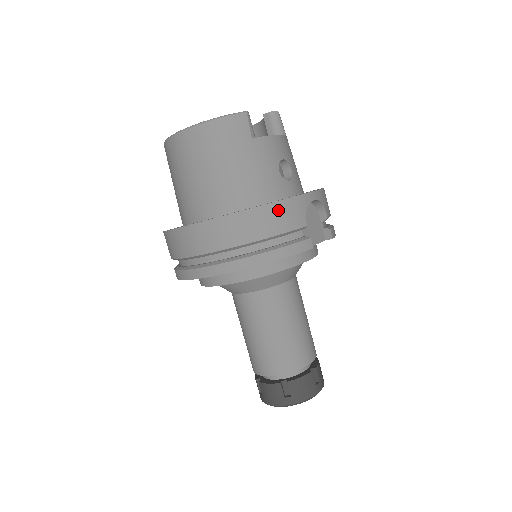
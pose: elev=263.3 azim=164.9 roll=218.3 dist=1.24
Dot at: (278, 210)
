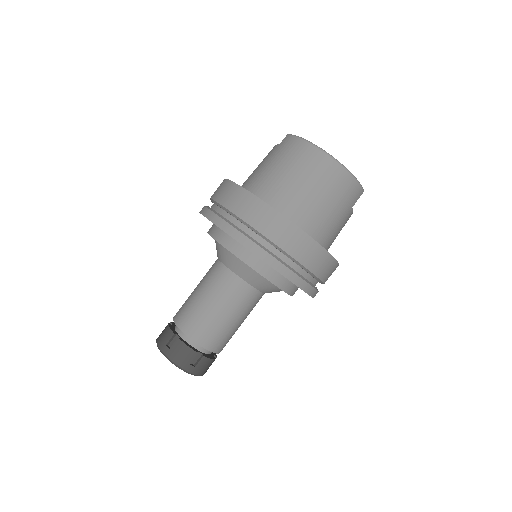
Dot at: (332, 265)
